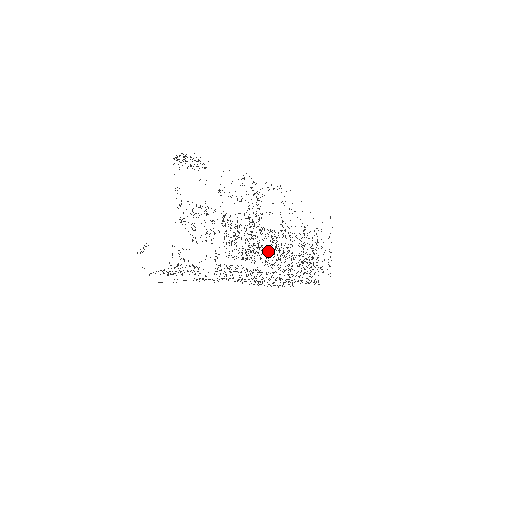
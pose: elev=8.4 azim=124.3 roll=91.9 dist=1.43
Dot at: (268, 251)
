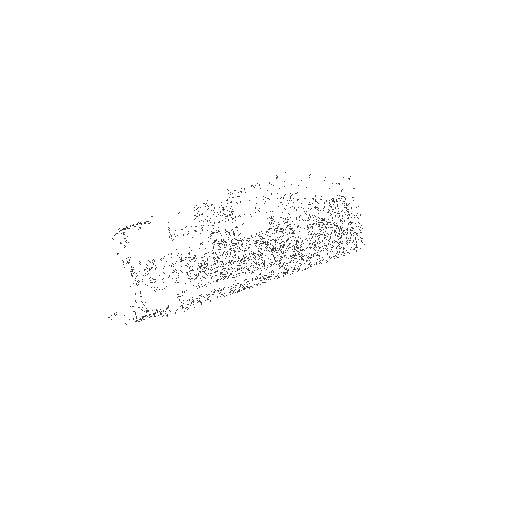
Dot at: (255, 257)
